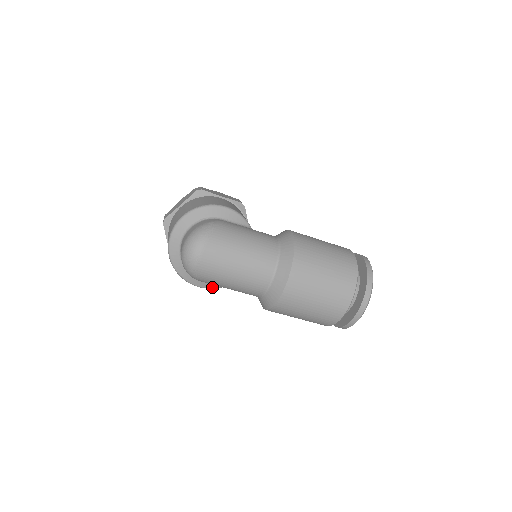
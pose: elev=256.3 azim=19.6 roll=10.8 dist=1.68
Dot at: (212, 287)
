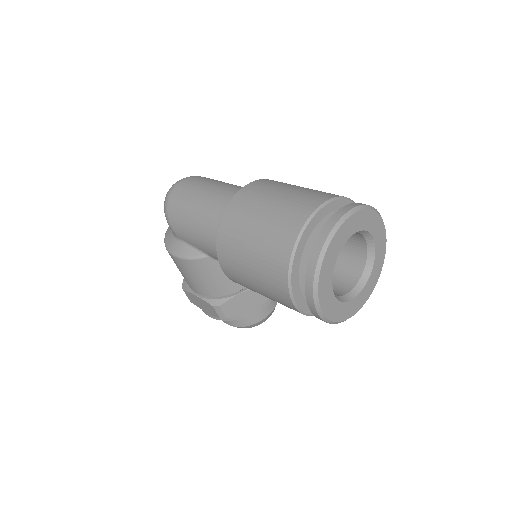
Dot at: (185, 255)
